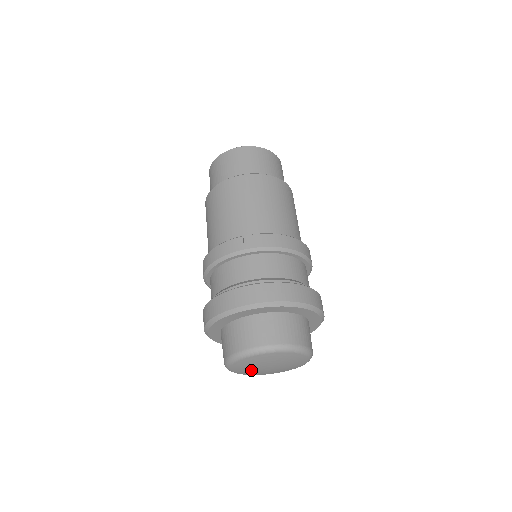
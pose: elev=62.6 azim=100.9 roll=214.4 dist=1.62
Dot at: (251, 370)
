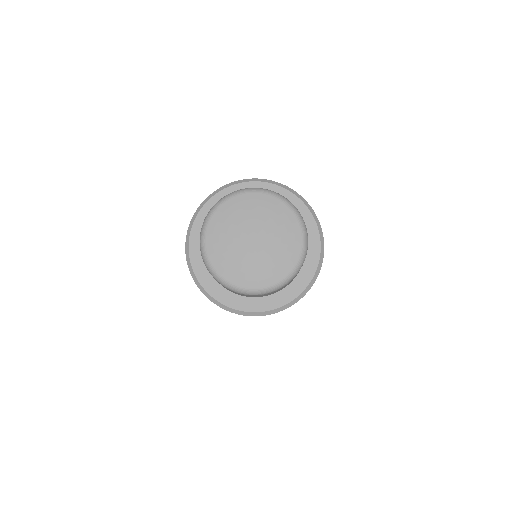
Dot at: (230, 244)
